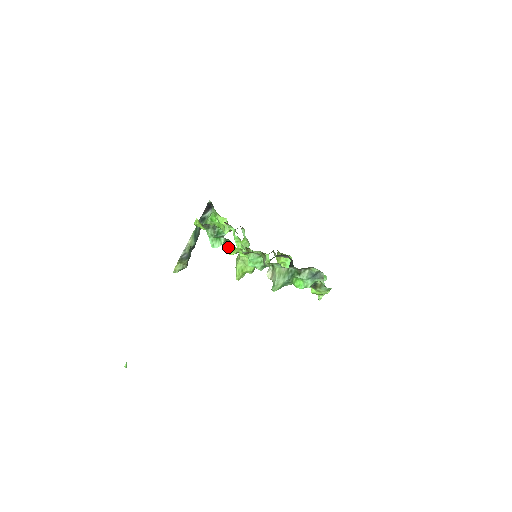
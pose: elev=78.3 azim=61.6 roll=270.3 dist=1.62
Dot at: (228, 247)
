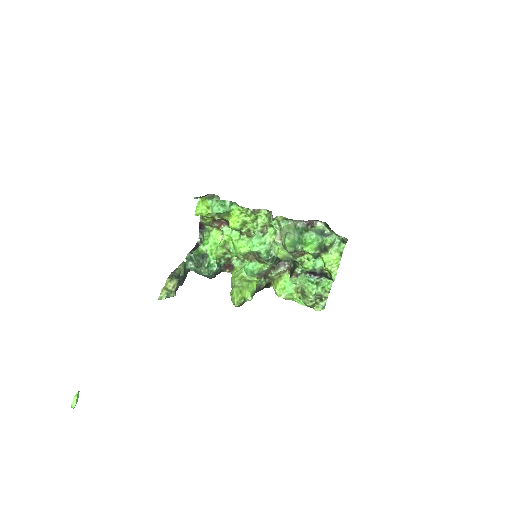
Dot at: (232, 217)
